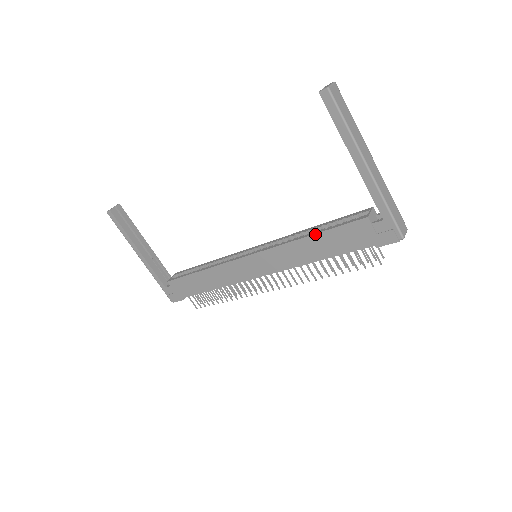
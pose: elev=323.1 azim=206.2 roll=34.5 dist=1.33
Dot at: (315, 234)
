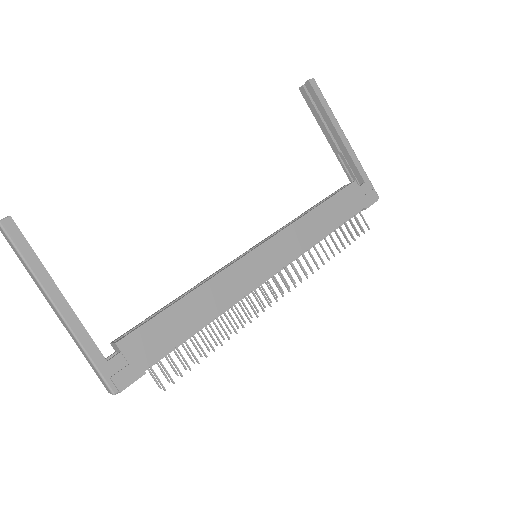
Dot at: (321, 204)
